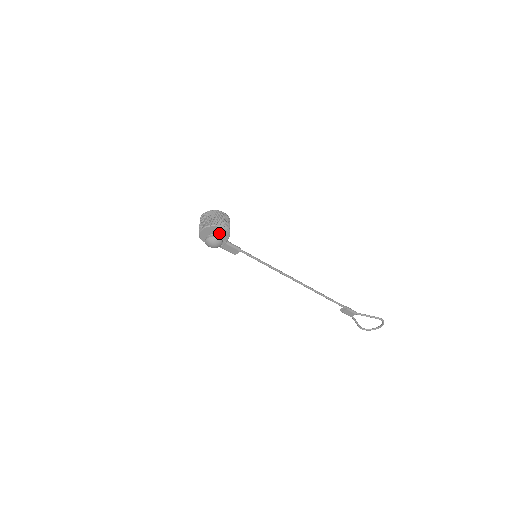
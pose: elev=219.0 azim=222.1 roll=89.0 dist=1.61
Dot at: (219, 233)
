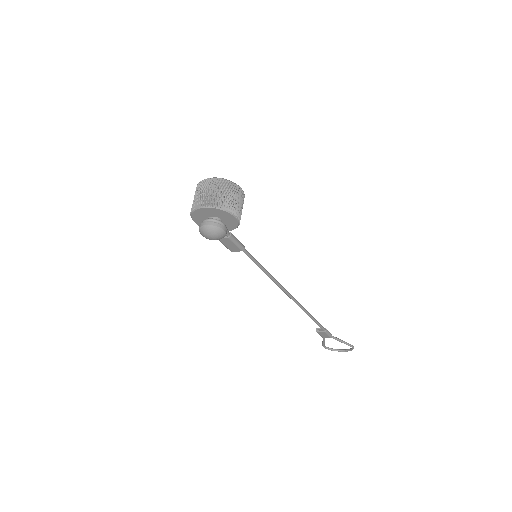
Dot at: (225, 220)
